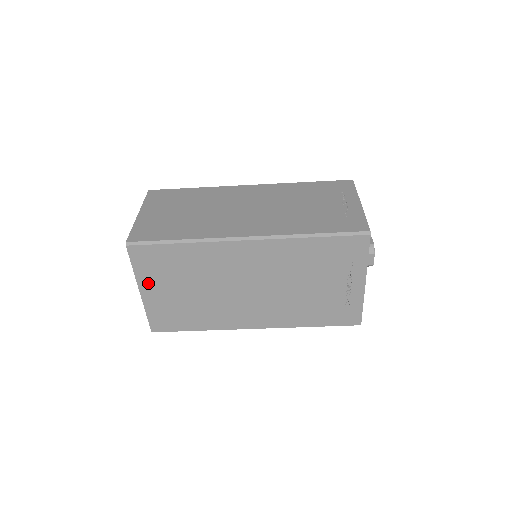
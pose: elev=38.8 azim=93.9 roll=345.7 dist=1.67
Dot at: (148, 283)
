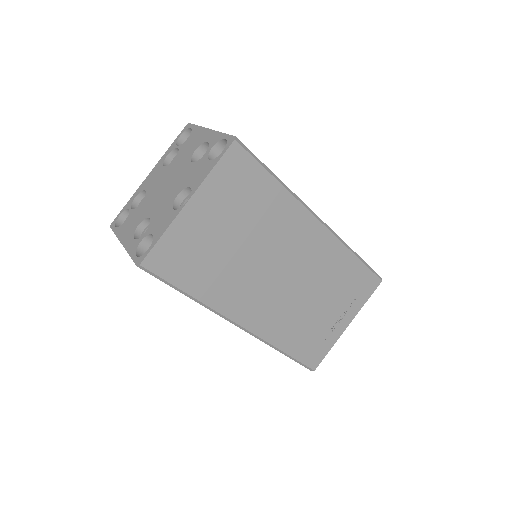
Dot at: (207, 198)
